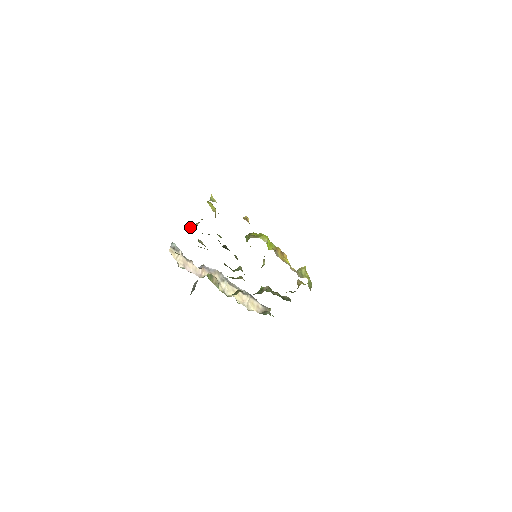
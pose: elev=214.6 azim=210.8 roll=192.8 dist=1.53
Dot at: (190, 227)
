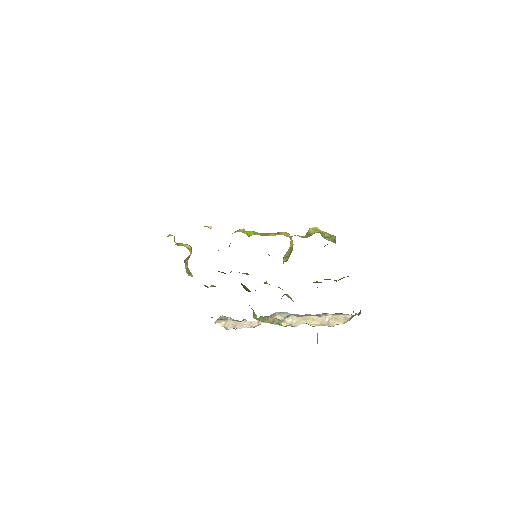
Dot at: occluded
